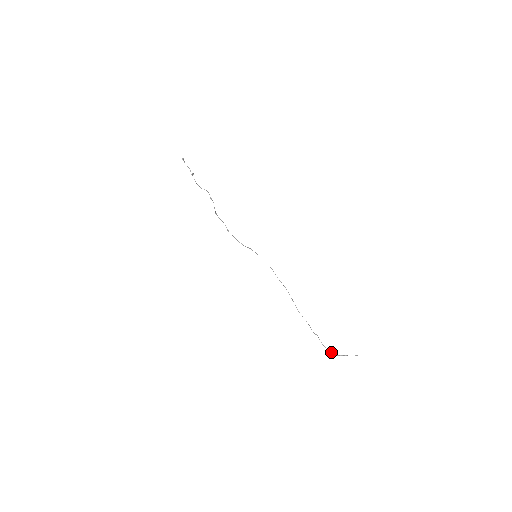
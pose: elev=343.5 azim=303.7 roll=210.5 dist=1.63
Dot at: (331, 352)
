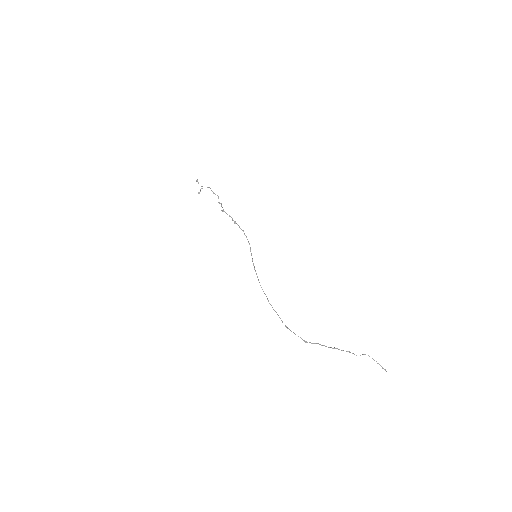
Dot at: (362, 354)
